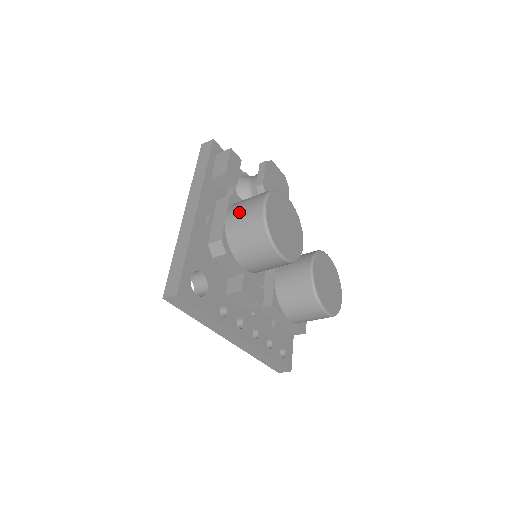
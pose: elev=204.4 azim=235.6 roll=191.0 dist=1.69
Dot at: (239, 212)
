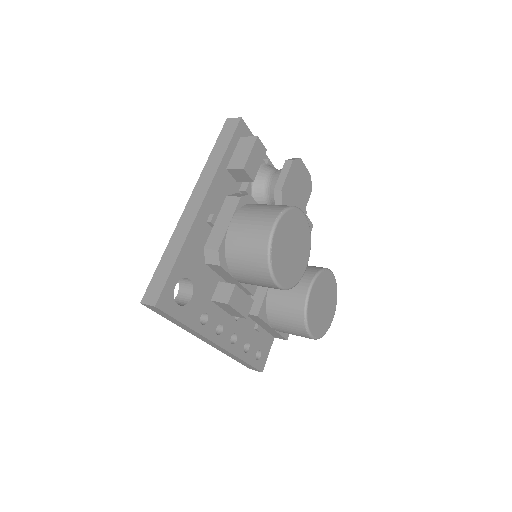
Dot at: (245, 224)
